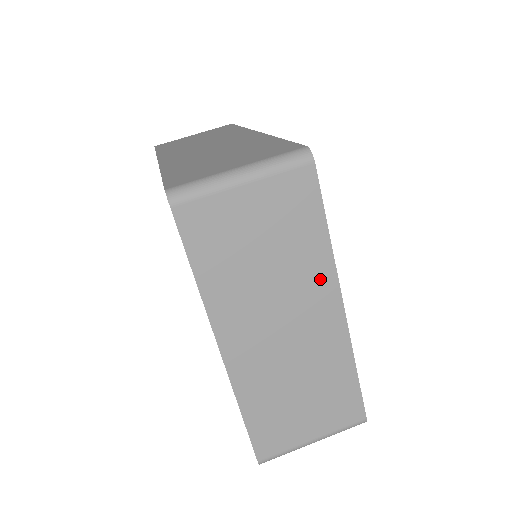
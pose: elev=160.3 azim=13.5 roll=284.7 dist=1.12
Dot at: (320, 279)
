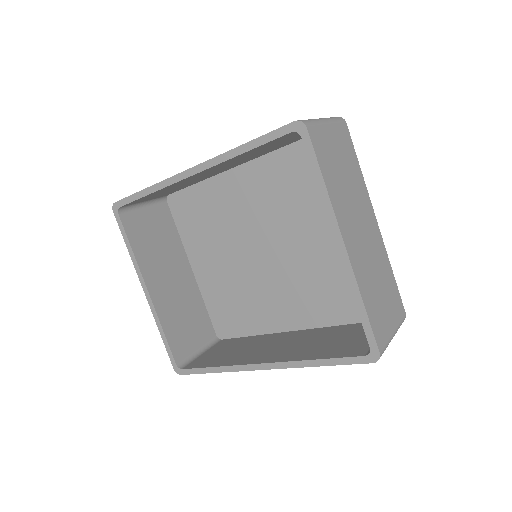
Dot at: (365, 198)
